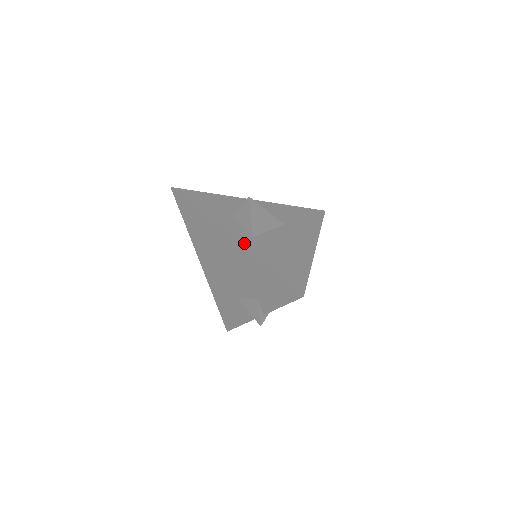
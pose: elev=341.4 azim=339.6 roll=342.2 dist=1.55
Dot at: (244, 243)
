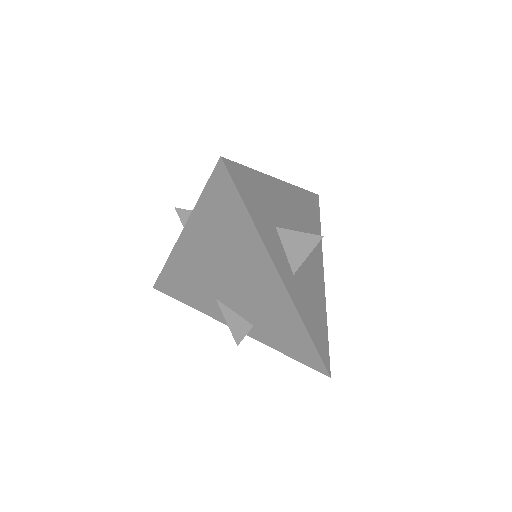
Dot at: (291, 290)
